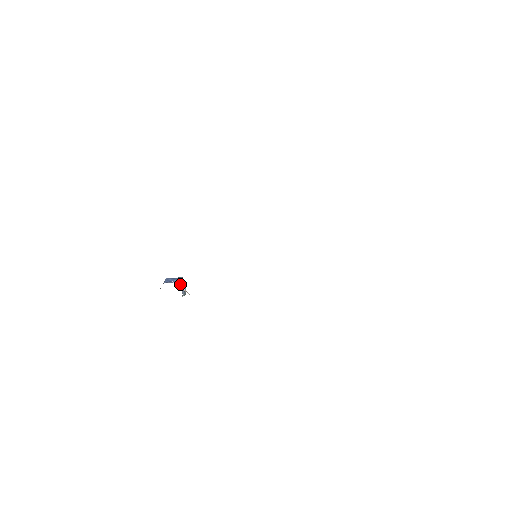
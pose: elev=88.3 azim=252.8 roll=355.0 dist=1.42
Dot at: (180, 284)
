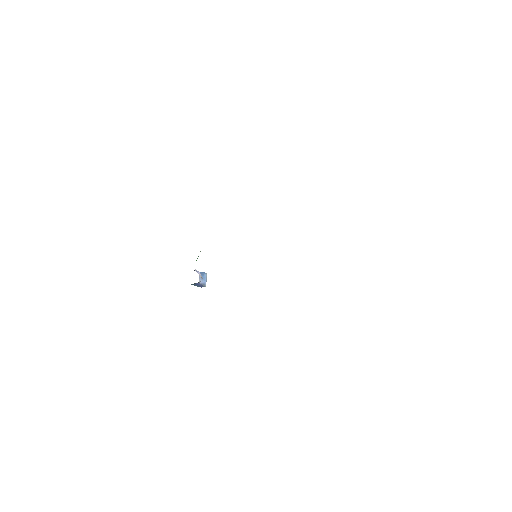
Dot at: (199, 272)
